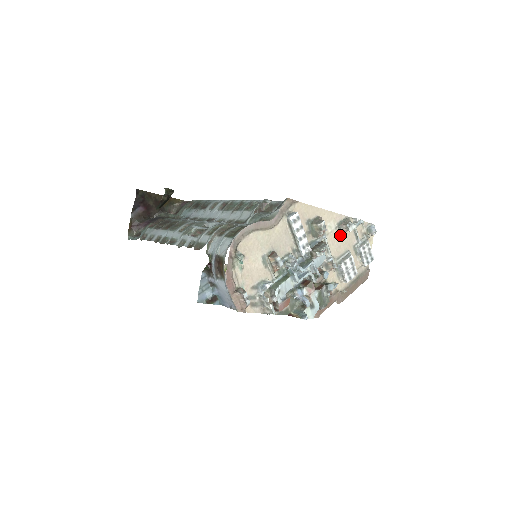
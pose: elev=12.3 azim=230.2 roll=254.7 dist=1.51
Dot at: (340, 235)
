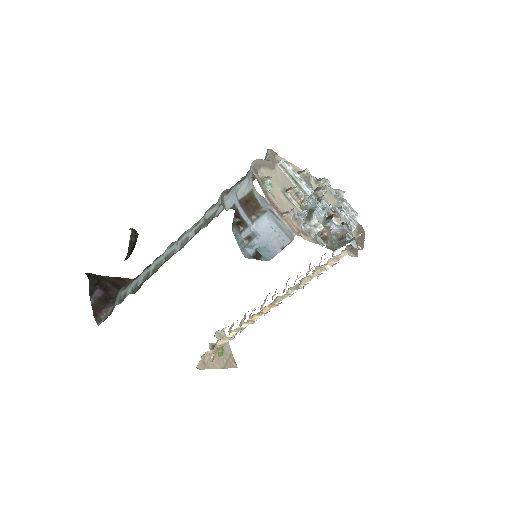
Dot at: occluded
